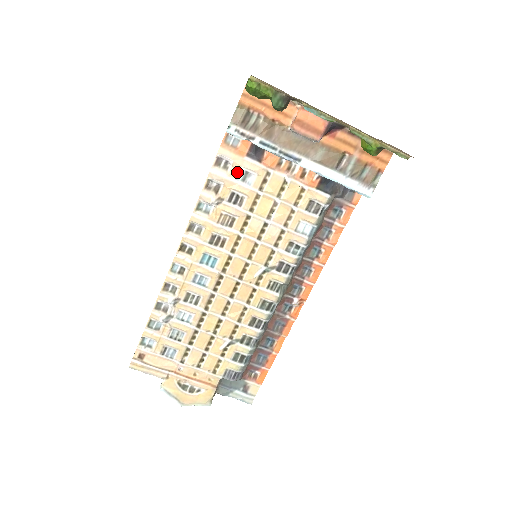
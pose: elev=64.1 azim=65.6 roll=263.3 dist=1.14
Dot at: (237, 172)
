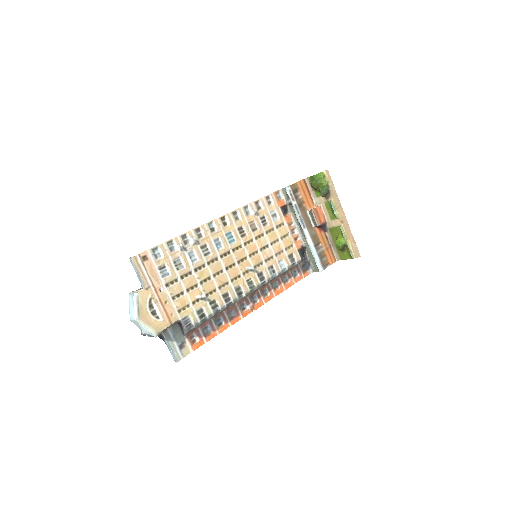
Dot at: (272, 210)
